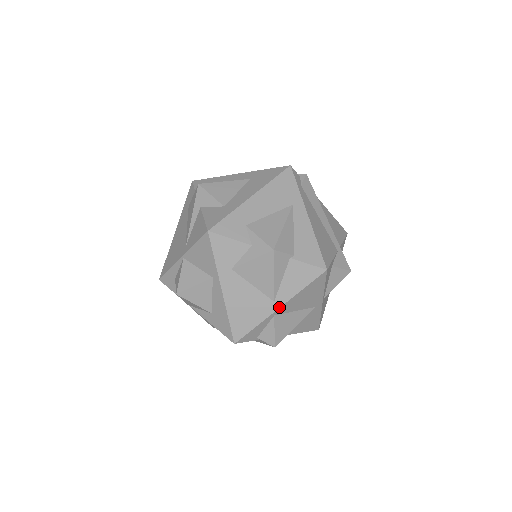
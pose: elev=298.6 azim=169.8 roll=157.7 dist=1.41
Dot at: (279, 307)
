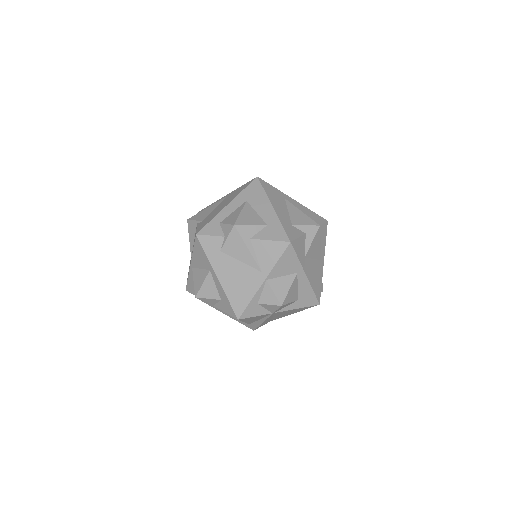
Dot at: occluded
